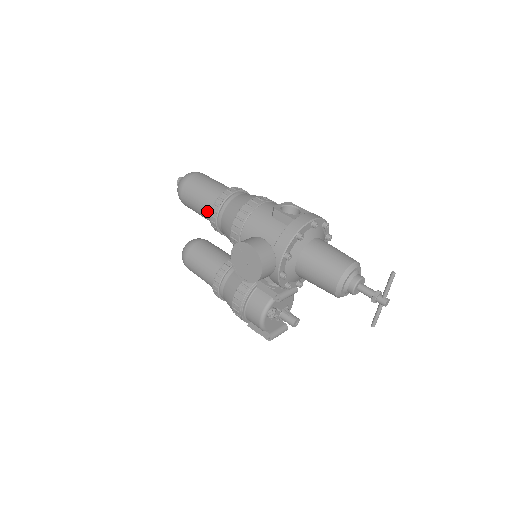
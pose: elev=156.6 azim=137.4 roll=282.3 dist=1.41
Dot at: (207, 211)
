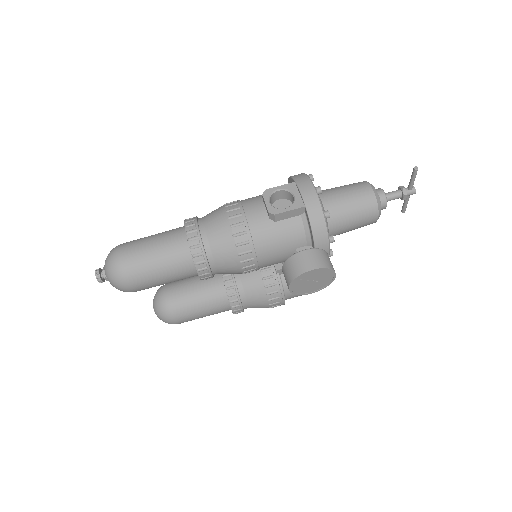
Dot at: (186, 275)
